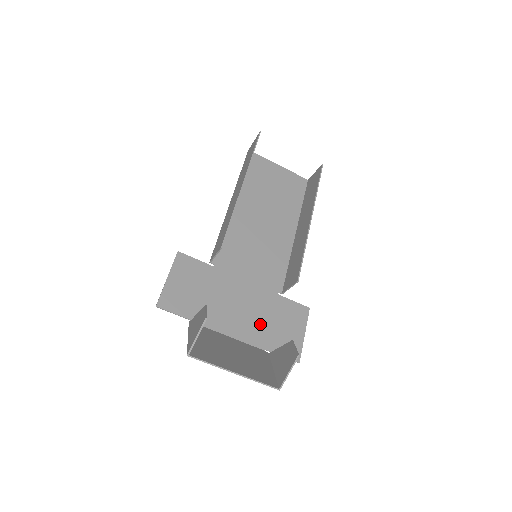
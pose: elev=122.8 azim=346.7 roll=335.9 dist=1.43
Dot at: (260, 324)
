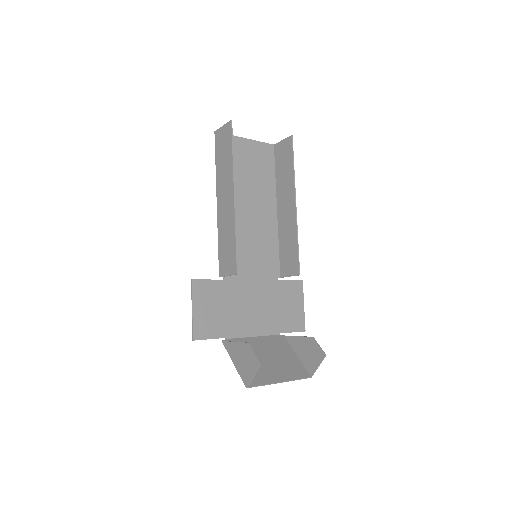
Dot at: (272, 314)
